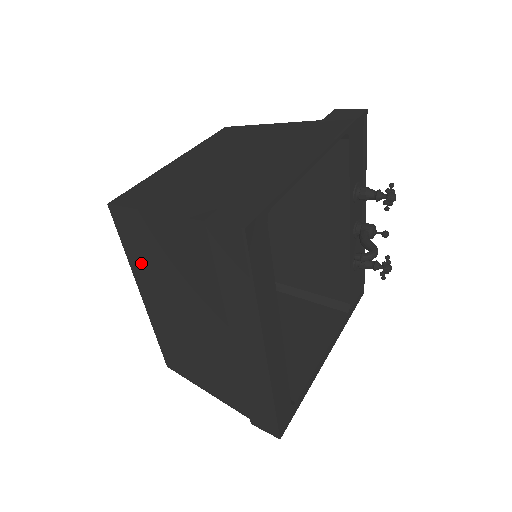
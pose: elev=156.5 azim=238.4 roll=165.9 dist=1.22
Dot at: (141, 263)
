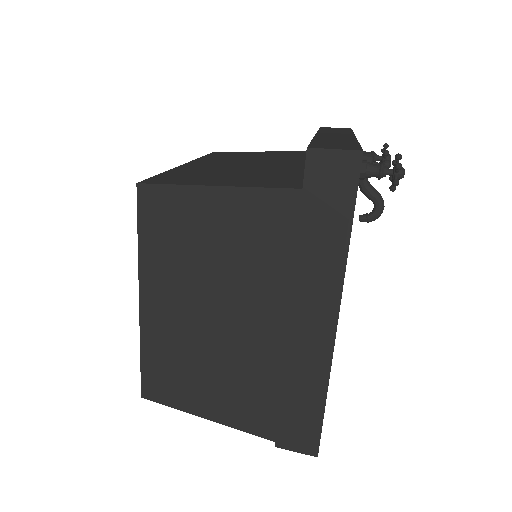
Dot at: occluded
